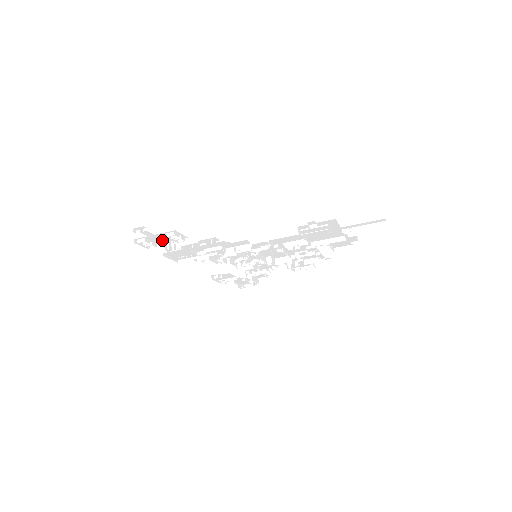
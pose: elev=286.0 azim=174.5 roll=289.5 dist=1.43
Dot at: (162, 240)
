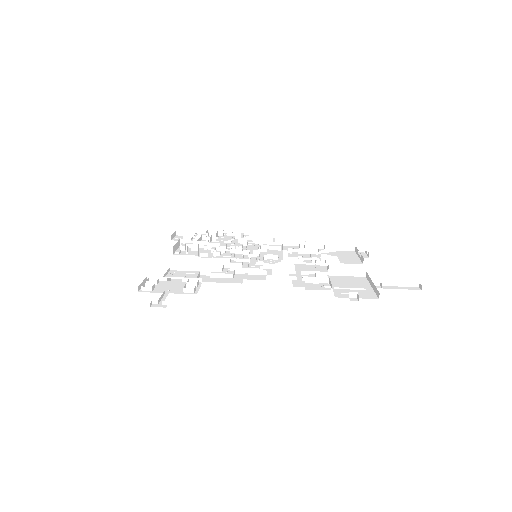
Dot at: occluded
